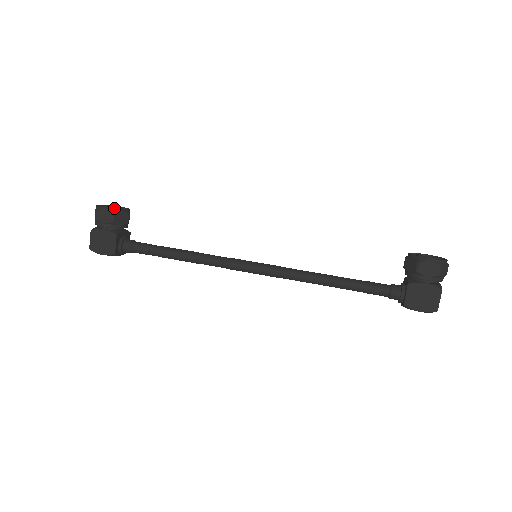
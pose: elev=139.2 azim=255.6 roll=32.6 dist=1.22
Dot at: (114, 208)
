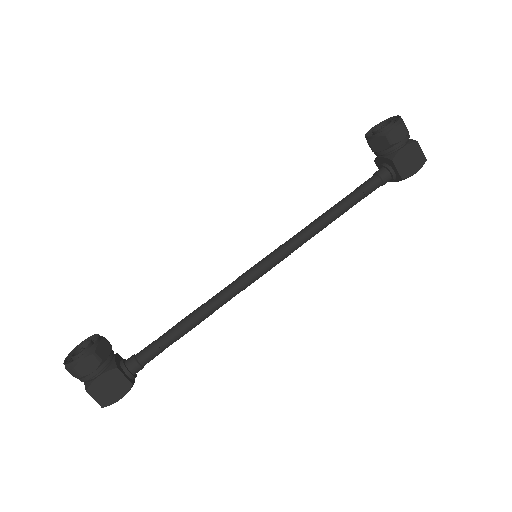
Dot at: (86, 348)
